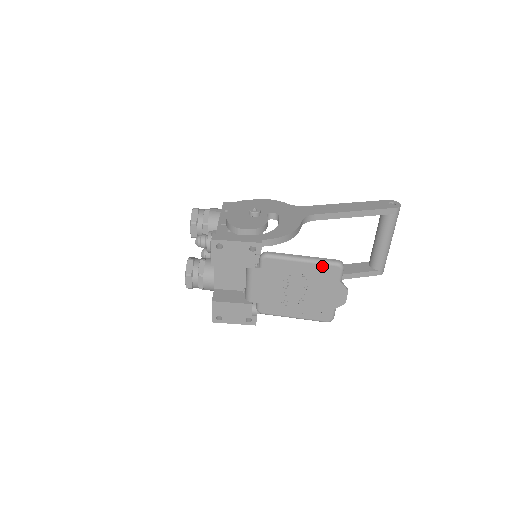
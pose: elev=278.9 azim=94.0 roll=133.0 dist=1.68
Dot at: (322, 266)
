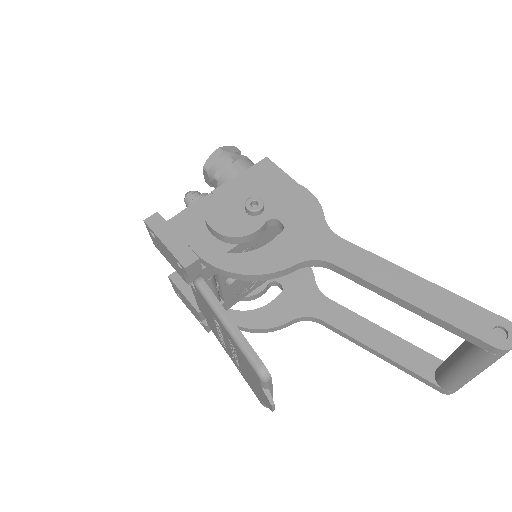
Dot at: (243, 354)
